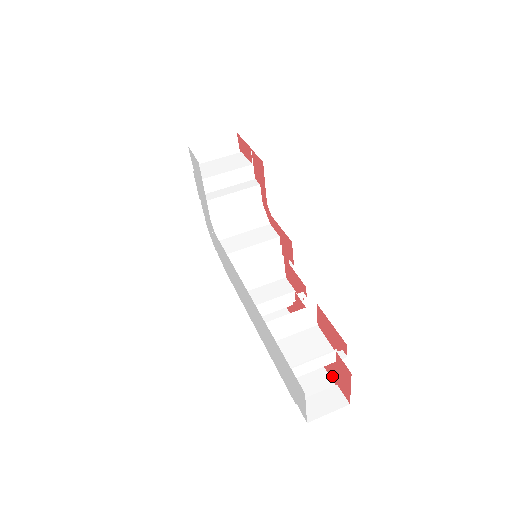
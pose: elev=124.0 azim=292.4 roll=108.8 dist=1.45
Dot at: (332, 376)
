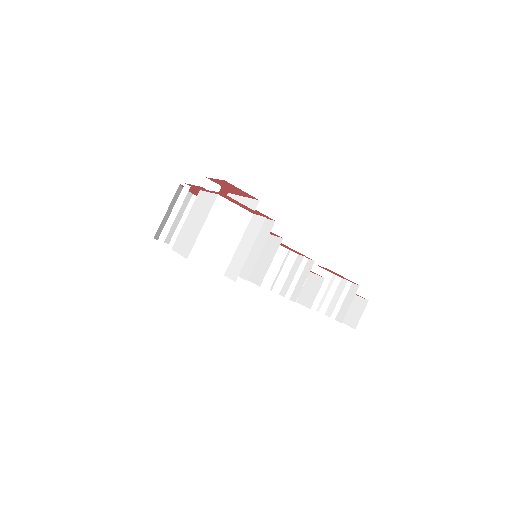
Dot at: occluded
